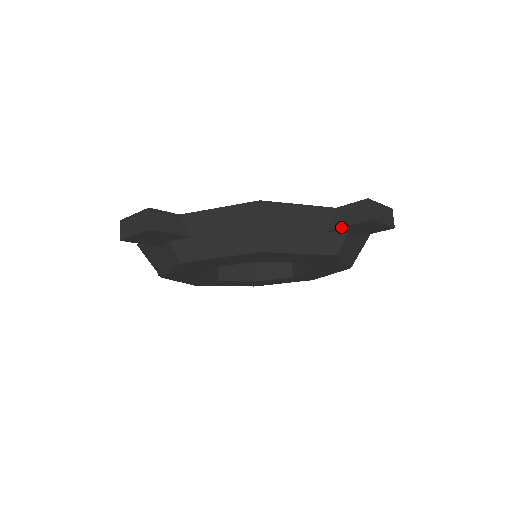
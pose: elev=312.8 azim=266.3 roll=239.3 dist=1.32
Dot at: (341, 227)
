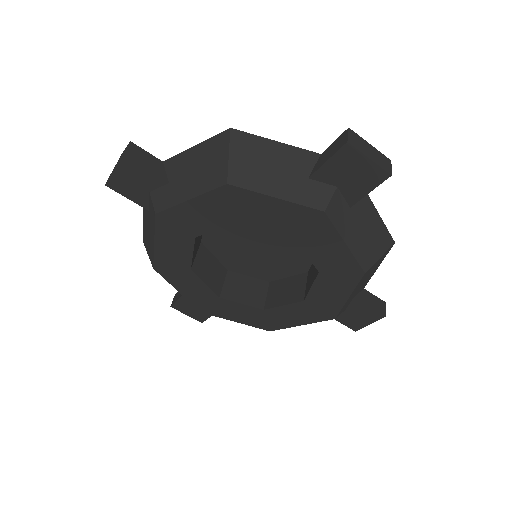
Dot at: (322, 166)
